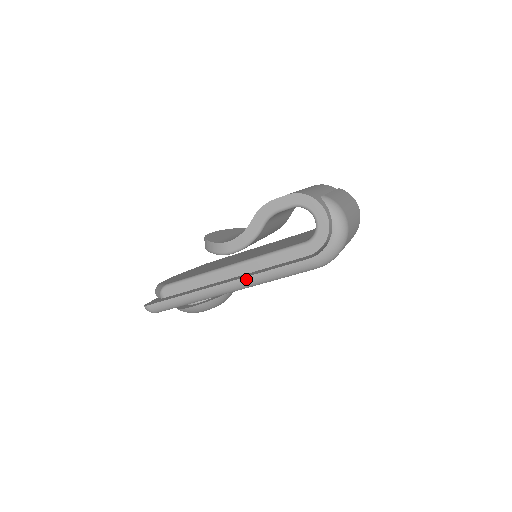
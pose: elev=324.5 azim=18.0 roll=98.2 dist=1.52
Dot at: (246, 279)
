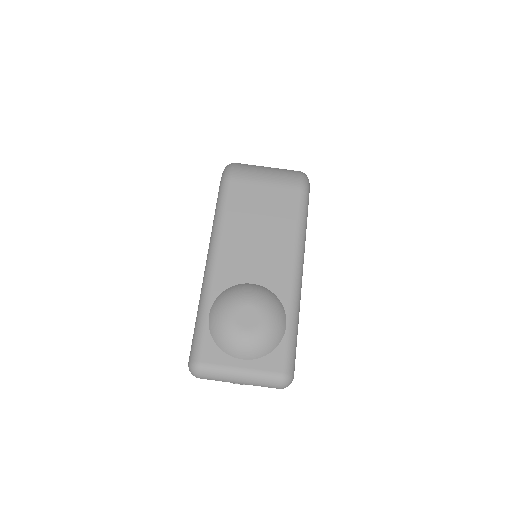
Dot at: (210, 242)
